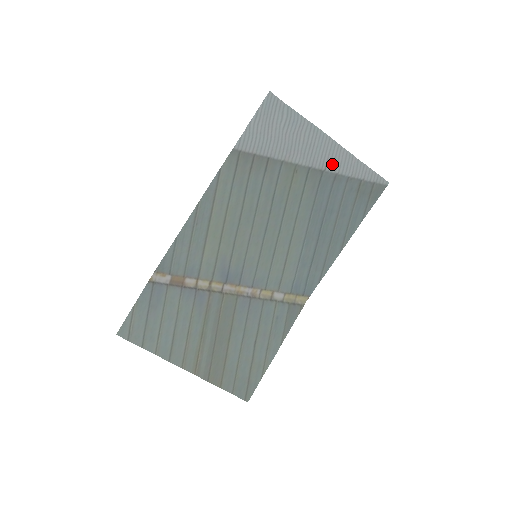
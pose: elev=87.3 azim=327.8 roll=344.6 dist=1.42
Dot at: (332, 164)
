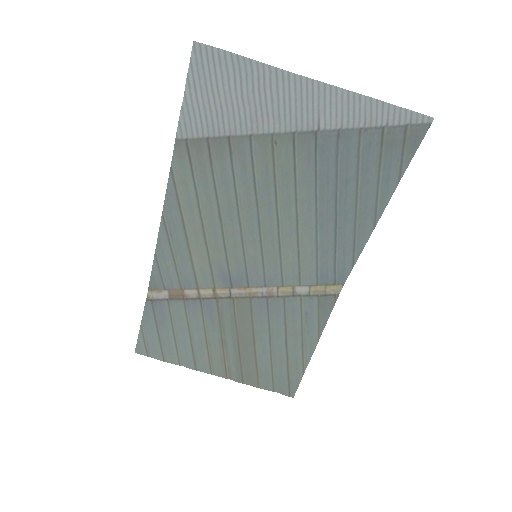
Dot at: (328, 117)
